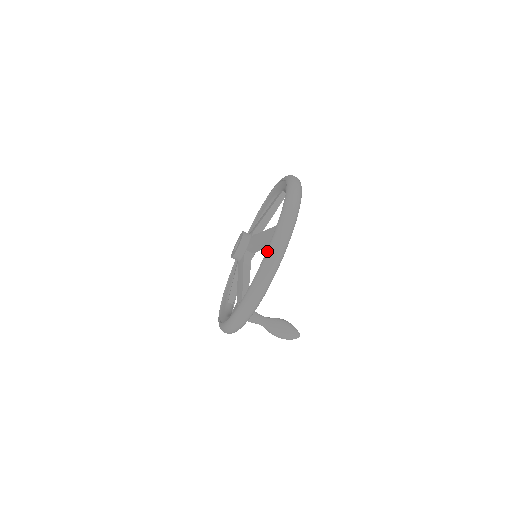
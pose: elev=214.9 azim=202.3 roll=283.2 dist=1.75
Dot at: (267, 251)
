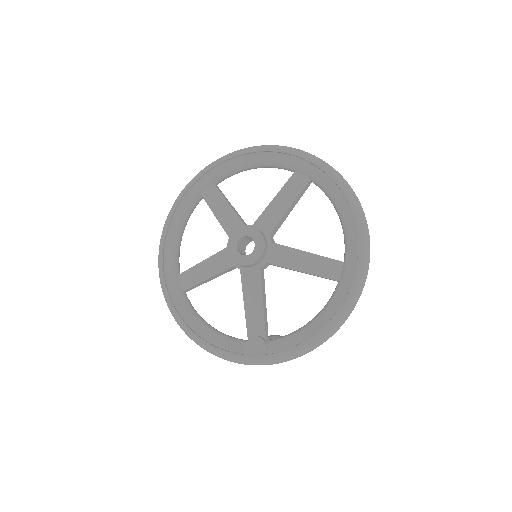
Dot at: (343, 309)
